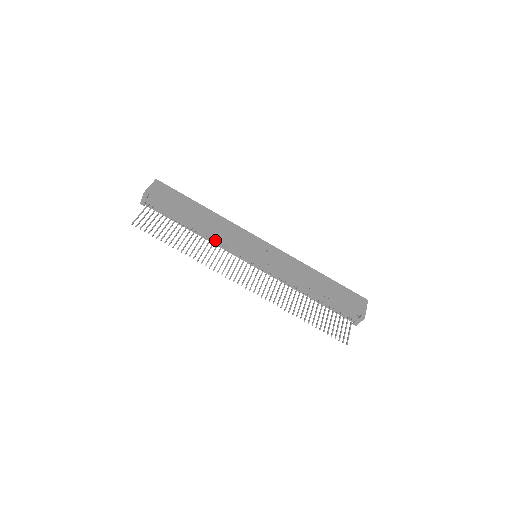
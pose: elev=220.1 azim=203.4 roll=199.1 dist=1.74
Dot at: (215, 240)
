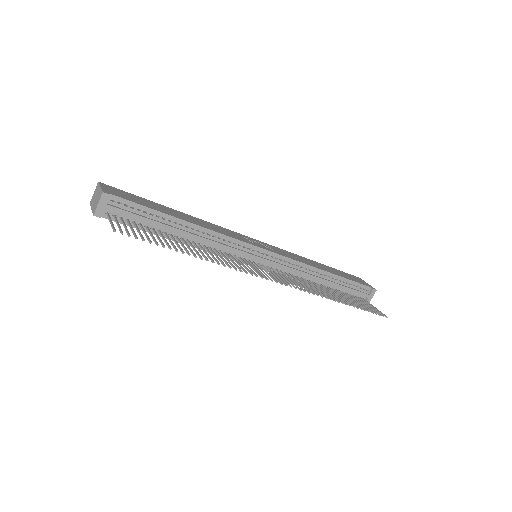
Dot at: (212, 243)
